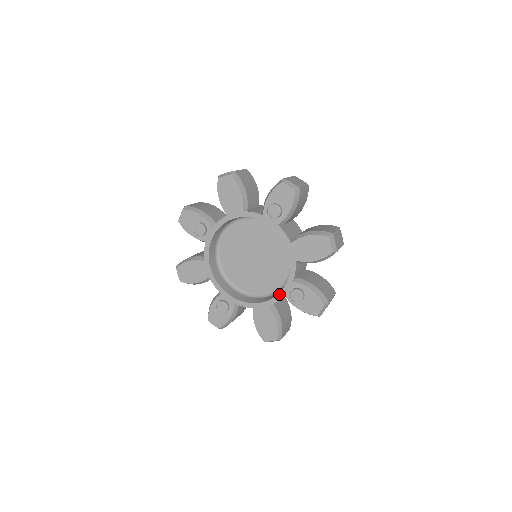
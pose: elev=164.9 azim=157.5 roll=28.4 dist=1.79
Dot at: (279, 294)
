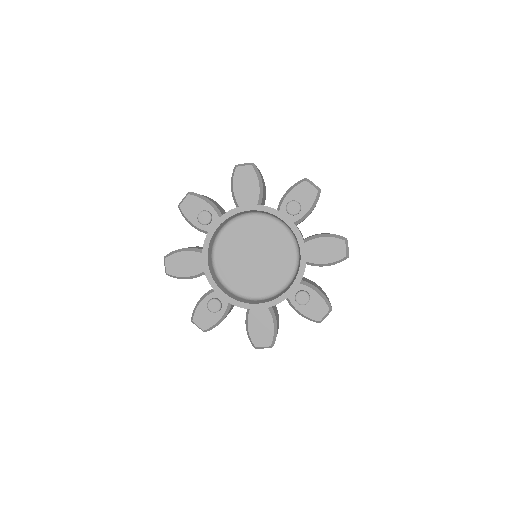
Dot at: (282, 295)
